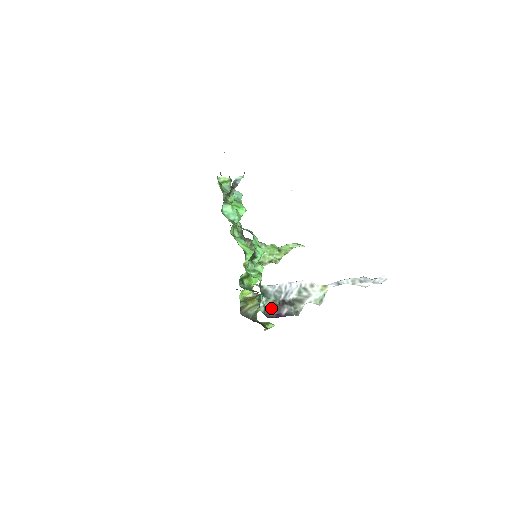
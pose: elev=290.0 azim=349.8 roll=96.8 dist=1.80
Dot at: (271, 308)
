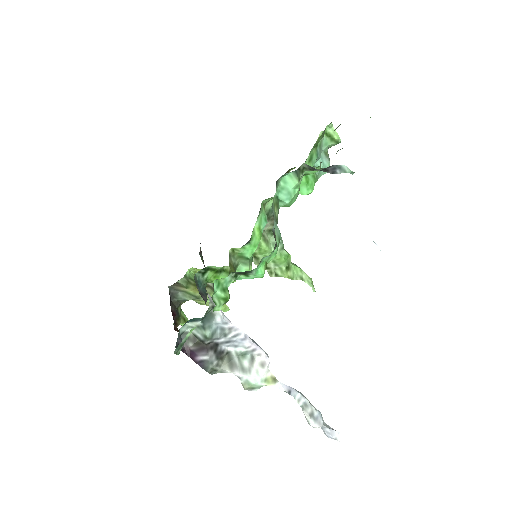
Dot at: (194, 338)
